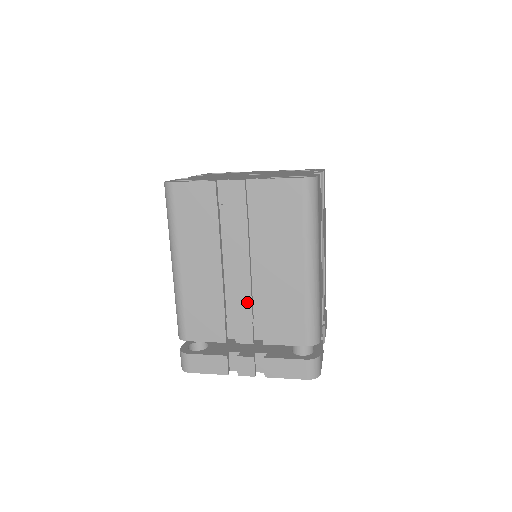
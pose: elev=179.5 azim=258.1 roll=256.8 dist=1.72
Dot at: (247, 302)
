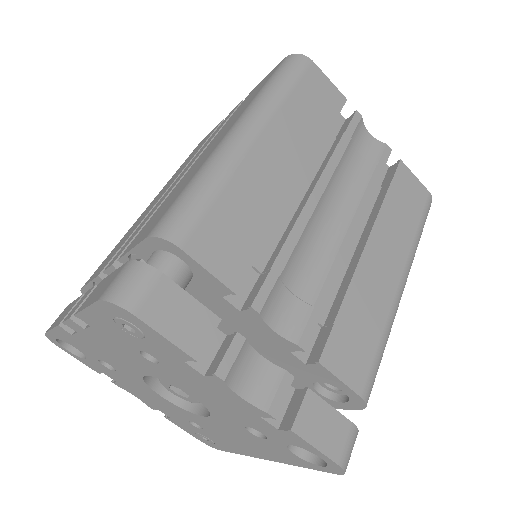
Dot at: (153, 212)
